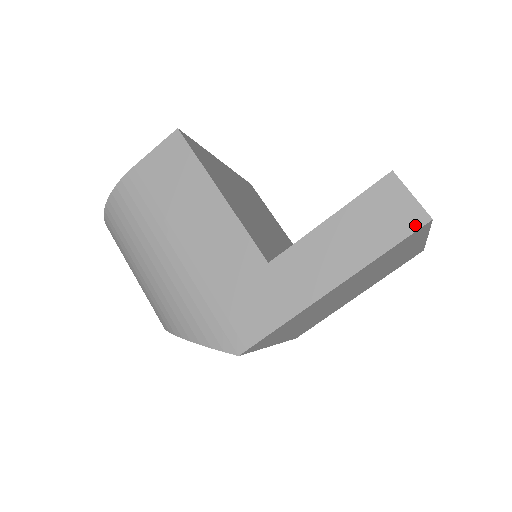
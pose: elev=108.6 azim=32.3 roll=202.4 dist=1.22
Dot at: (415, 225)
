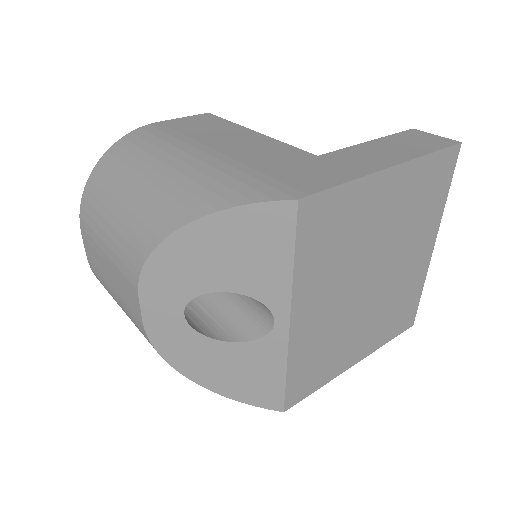
Dot at: (449, 144)
